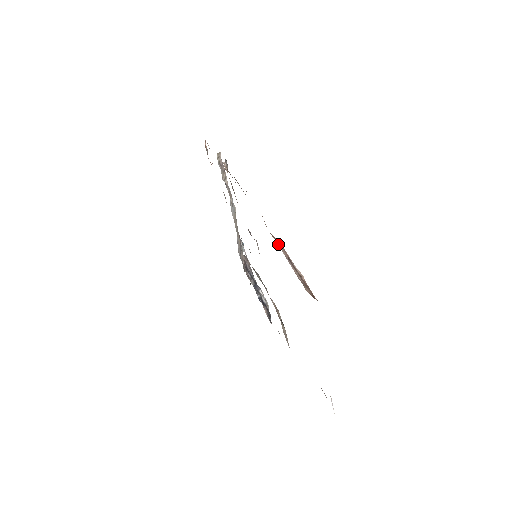
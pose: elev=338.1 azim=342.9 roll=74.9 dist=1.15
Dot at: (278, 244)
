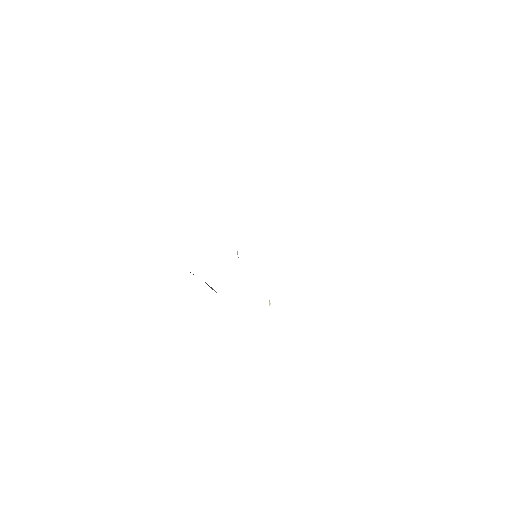
Dot at: occluded
